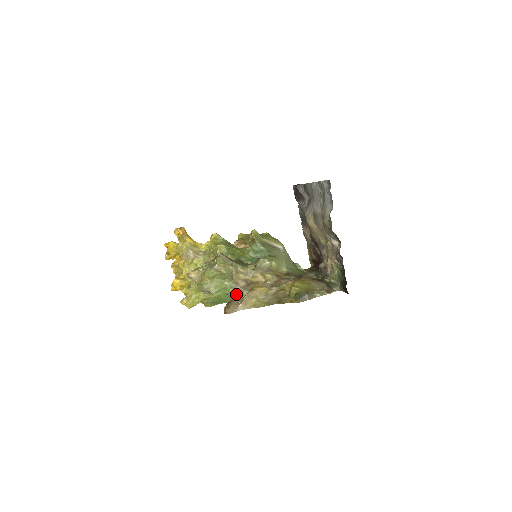
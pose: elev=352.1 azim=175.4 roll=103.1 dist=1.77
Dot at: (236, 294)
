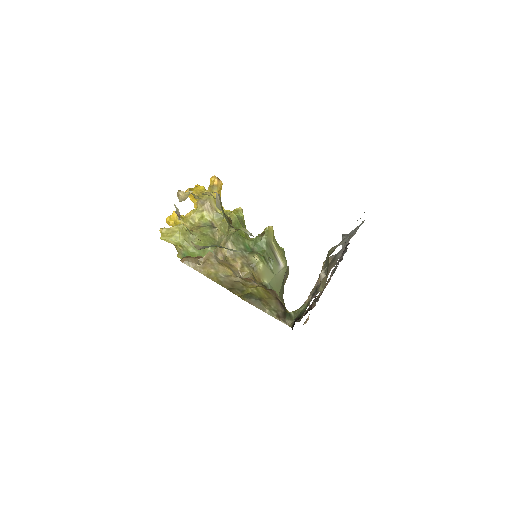
Dot at: occluded
